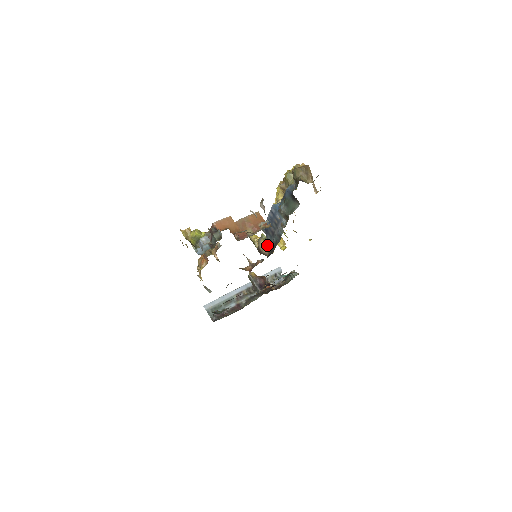
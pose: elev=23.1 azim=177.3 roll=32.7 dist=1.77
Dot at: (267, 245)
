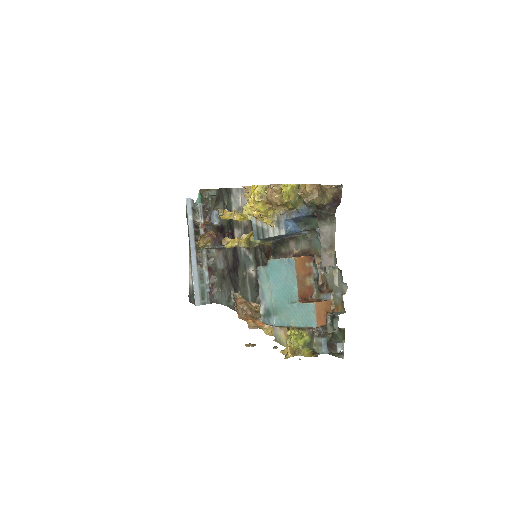
Dot at: occluded
